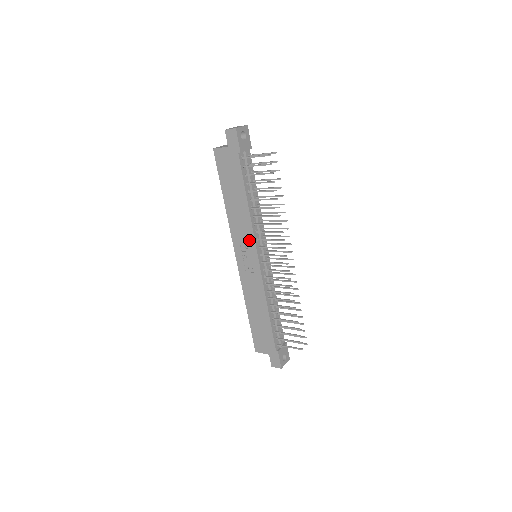
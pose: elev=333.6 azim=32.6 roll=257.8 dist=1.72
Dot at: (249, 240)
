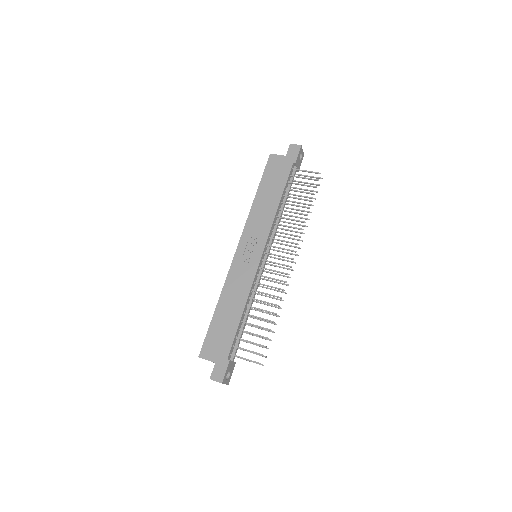
Dot at: (262, 234)
